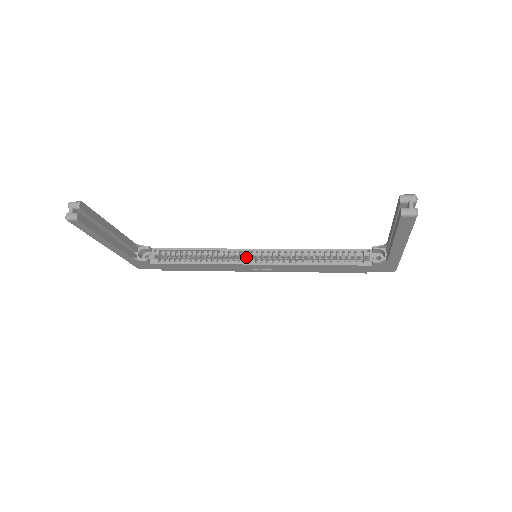
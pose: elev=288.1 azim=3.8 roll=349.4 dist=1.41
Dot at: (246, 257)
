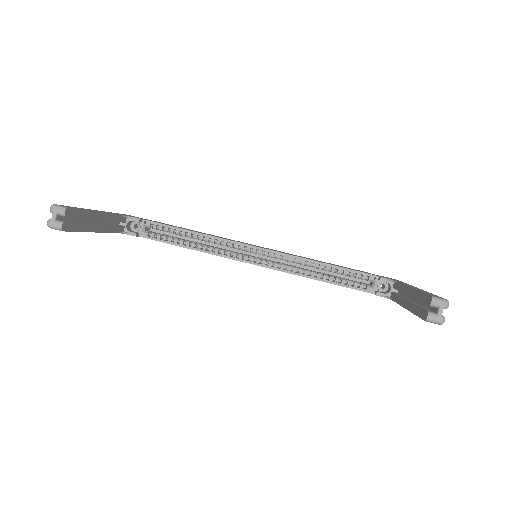
Dot at: occluded
